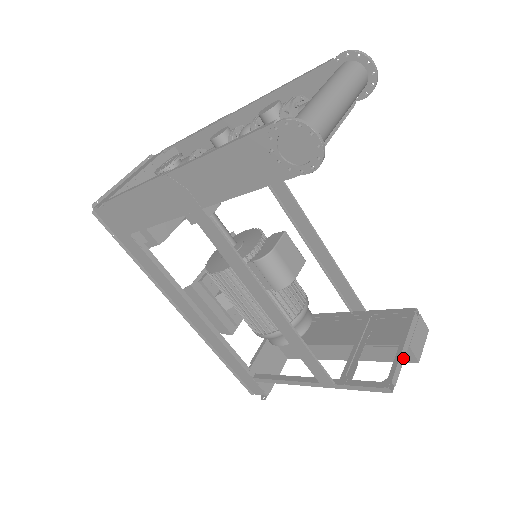
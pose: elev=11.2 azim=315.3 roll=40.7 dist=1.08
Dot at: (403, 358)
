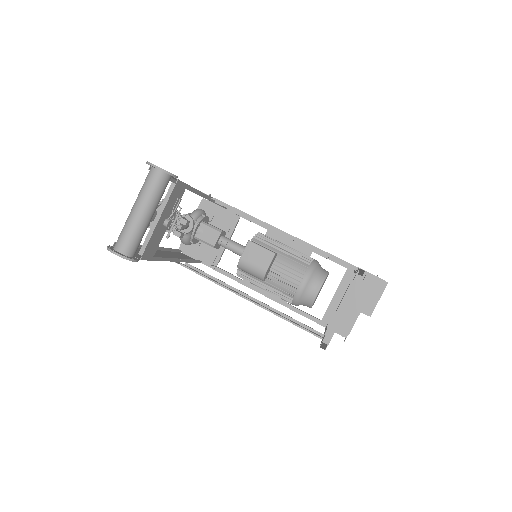
Dot at: (339, 319)
